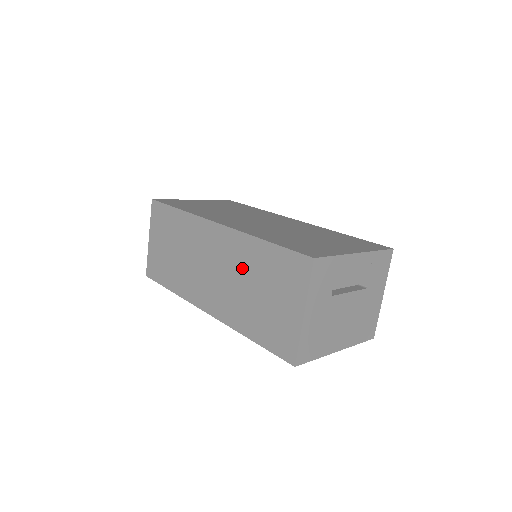
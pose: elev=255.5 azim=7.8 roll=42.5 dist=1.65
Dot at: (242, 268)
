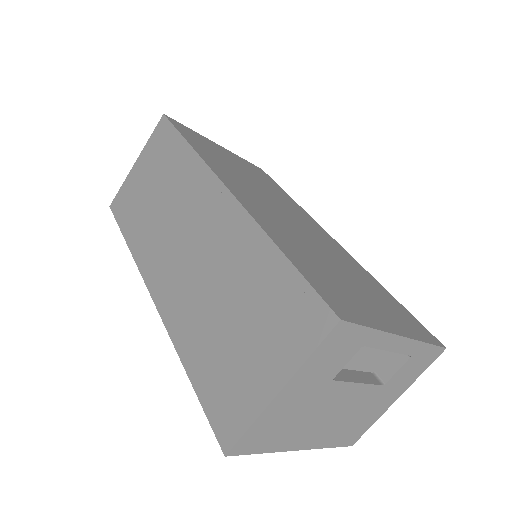
Dot at: (226, 268)
